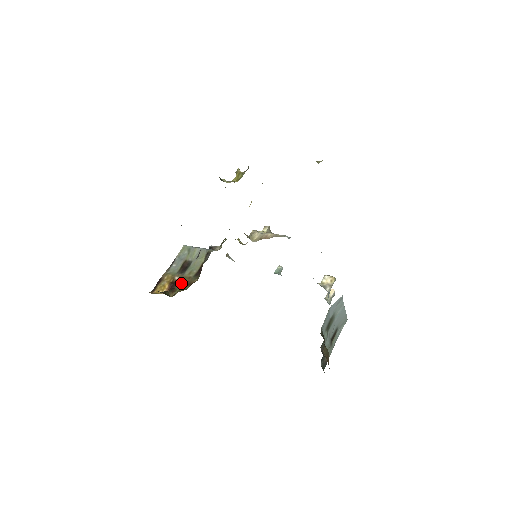
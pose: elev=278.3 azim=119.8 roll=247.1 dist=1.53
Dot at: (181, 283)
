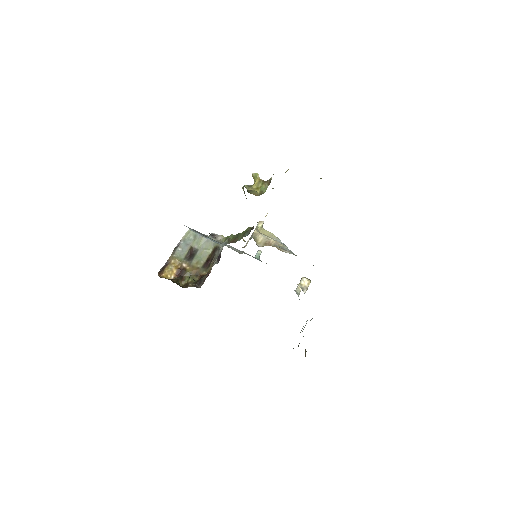
Dot at: (190, 272)
